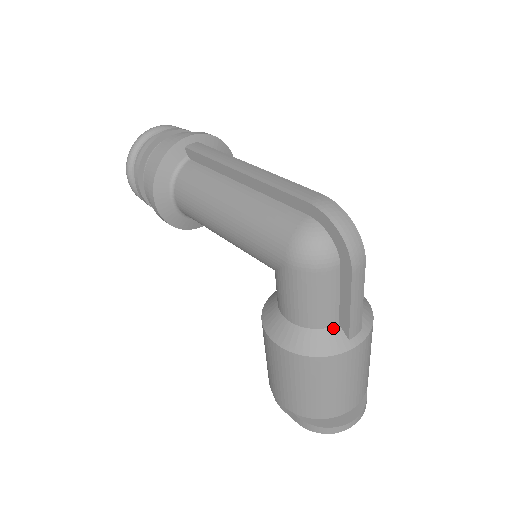
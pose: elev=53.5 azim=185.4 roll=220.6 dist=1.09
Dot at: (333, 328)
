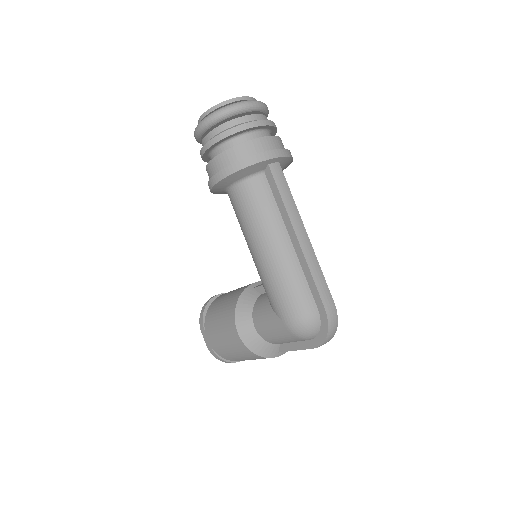
Dot at: (276, 345)
